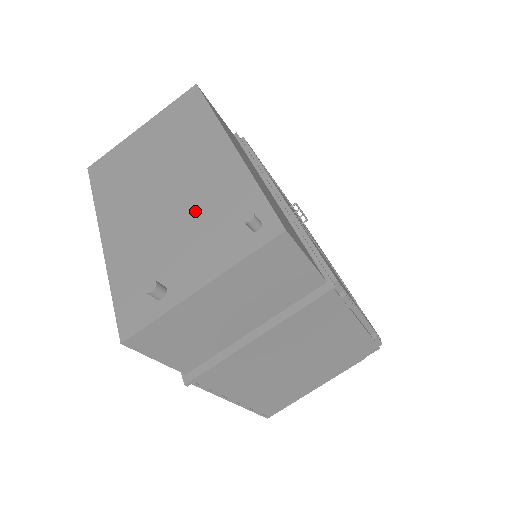
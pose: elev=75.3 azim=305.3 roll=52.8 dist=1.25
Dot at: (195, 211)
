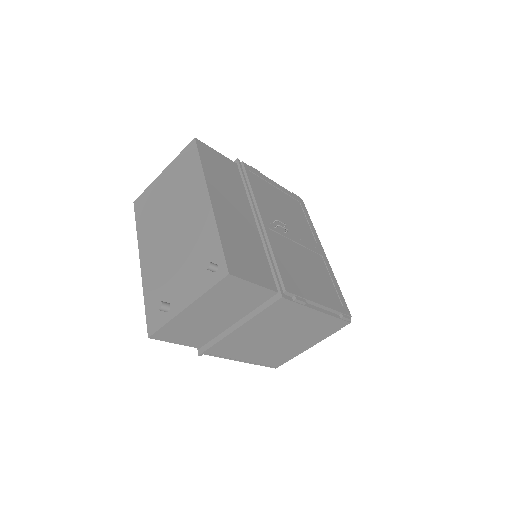
Dot at: (187, 250)
